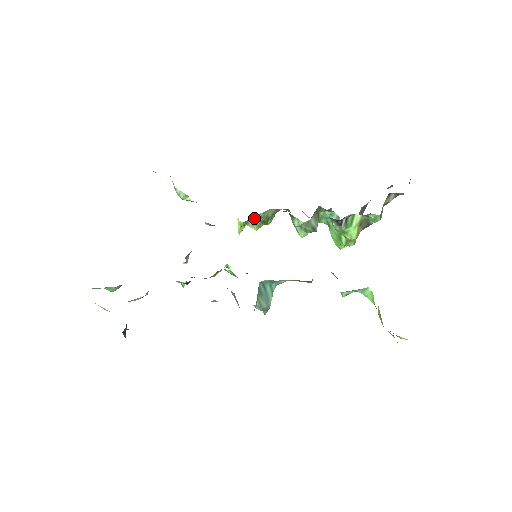
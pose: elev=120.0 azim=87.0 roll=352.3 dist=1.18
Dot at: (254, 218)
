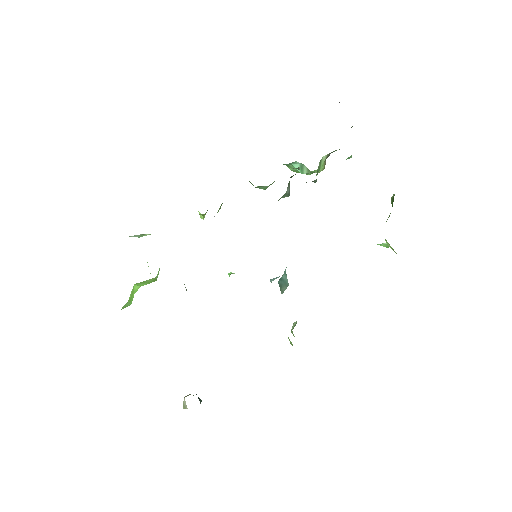
Dot at: occluded
